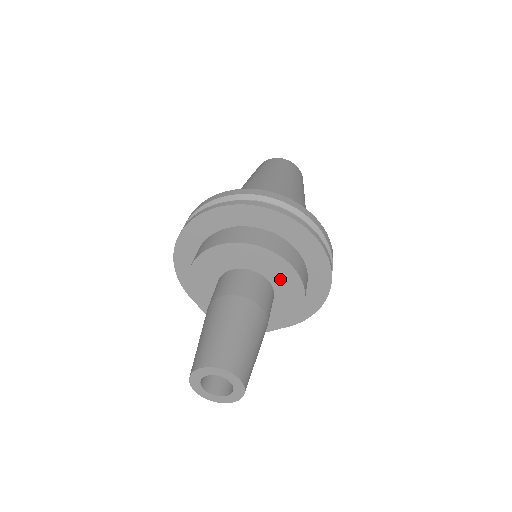
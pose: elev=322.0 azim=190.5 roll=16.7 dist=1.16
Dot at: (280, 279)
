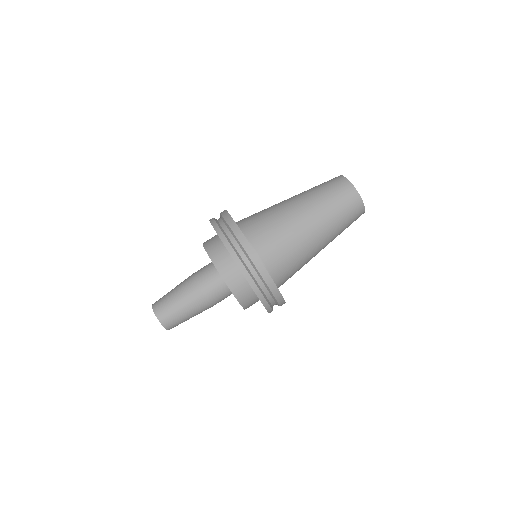
Dot at: occluded
